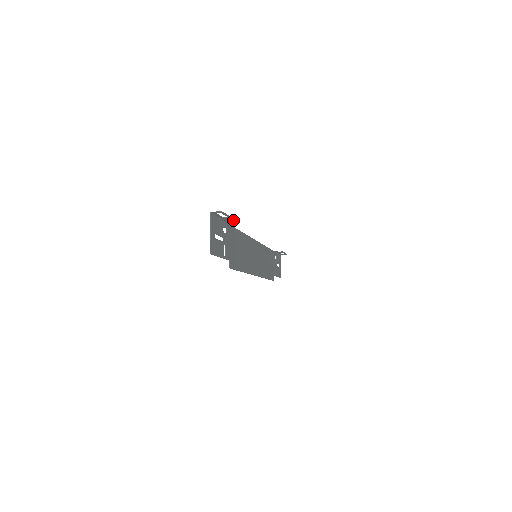
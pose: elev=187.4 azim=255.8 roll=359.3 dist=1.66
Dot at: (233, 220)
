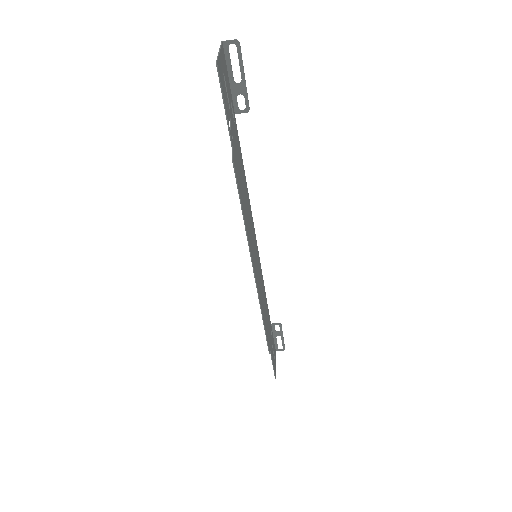
Dot at: (245, 101)
